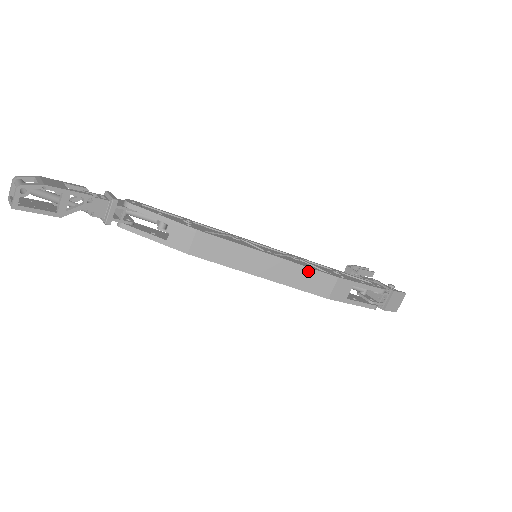
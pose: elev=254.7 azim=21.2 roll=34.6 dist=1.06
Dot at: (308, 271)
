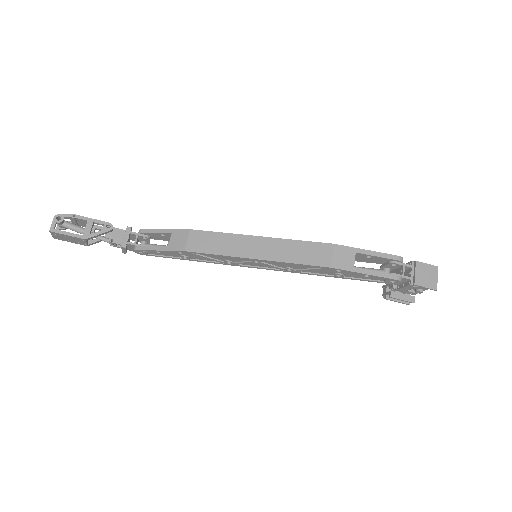
Dot at: (300, 244)
